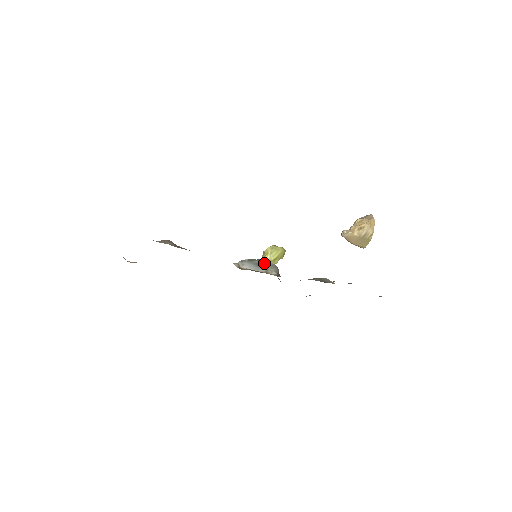
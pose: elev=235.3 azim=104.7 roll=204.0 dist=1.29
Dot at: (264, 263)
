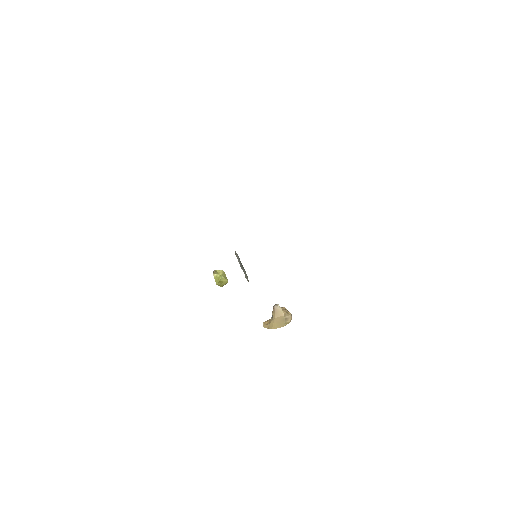
Dot at: occluded
